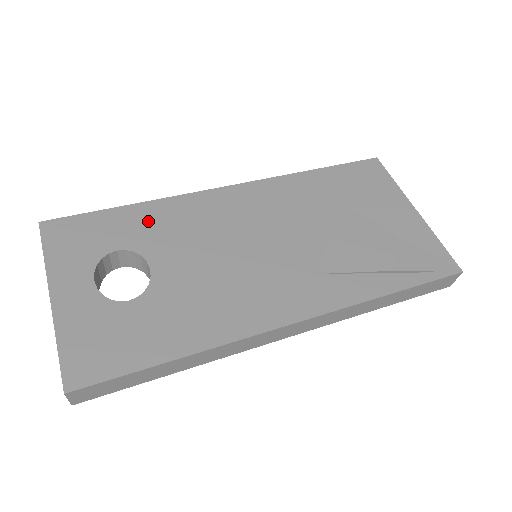
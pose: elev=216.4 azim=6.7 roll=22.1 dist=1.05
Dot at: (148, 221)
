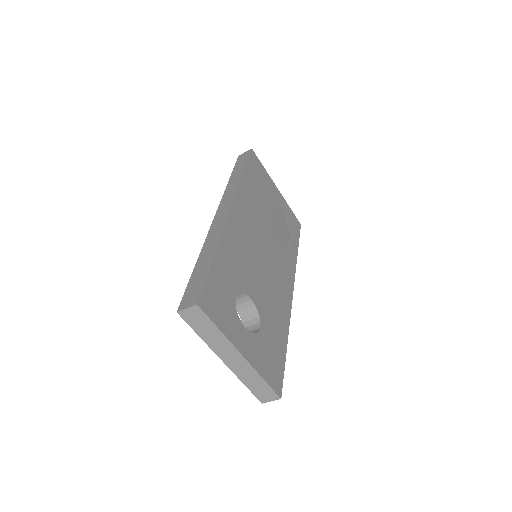
Dot at: (229, 263)
